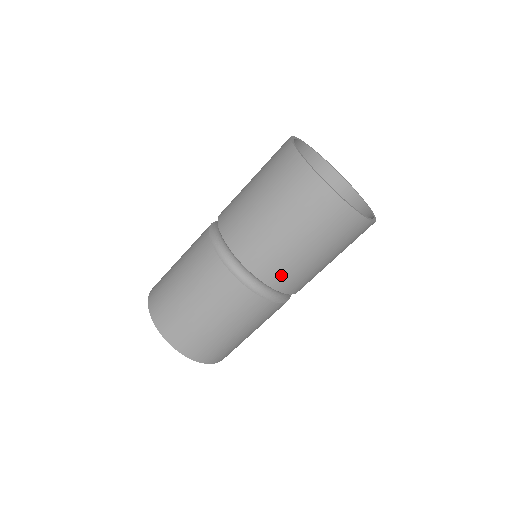
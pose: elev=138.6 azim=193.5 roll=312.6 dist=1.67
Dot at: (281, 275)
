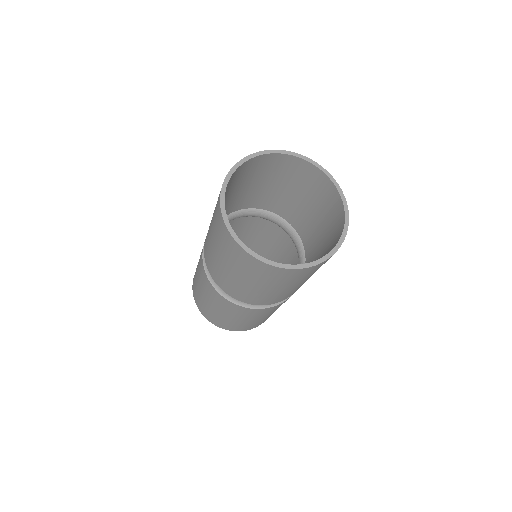
Dot at: (215, 273)
